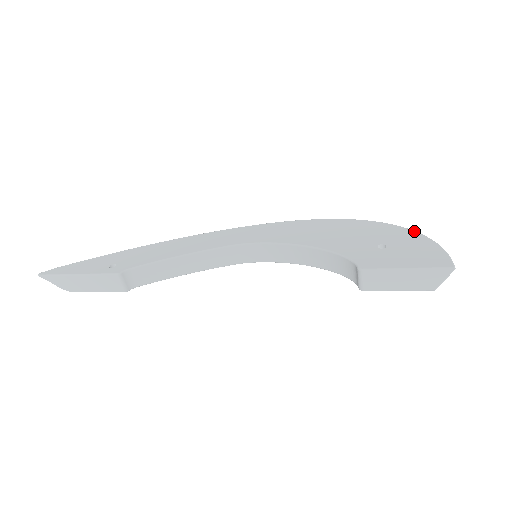
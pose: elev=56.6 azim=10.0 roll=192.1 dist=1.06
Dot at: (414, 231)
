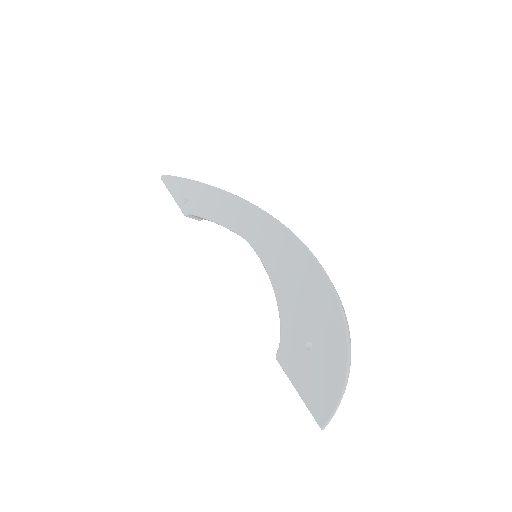
Dot at: (346, 352)
